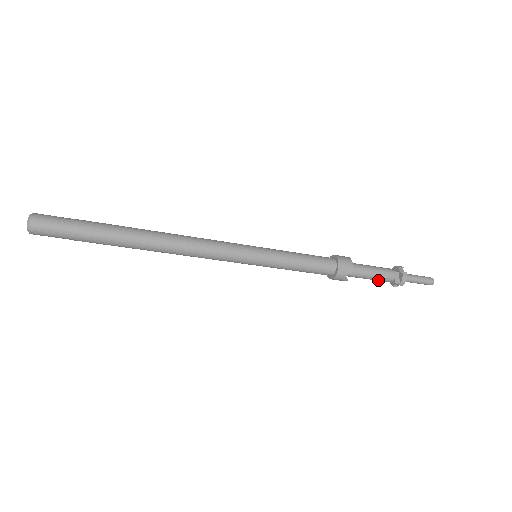
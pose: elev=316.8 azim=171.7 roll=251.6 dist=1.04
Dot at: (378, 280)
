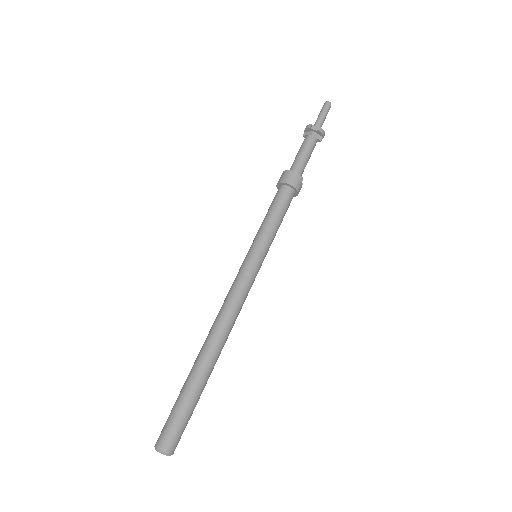
Dot at: occluded
